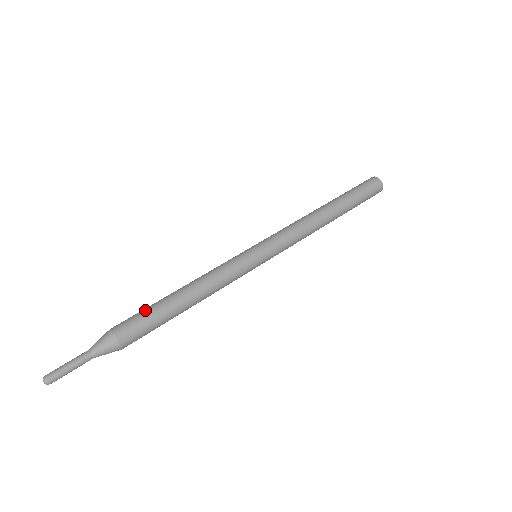
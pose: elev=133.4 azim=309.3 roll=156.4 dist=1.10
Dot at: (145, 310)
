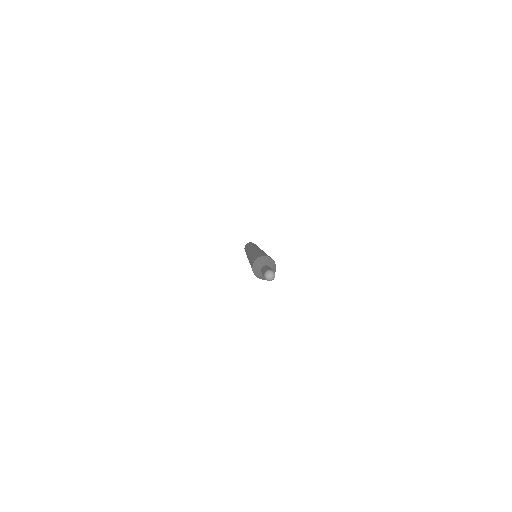
Dot at: (264, 253)
